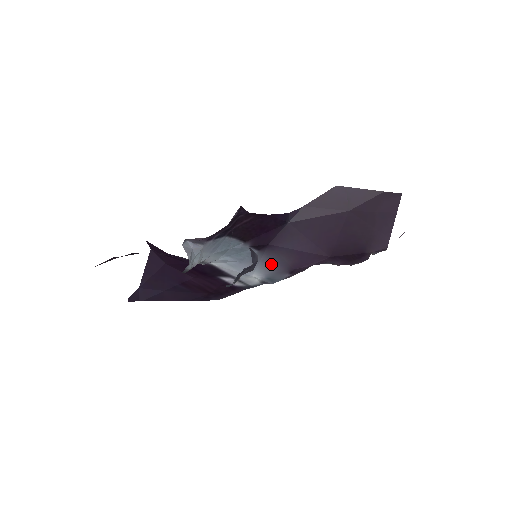
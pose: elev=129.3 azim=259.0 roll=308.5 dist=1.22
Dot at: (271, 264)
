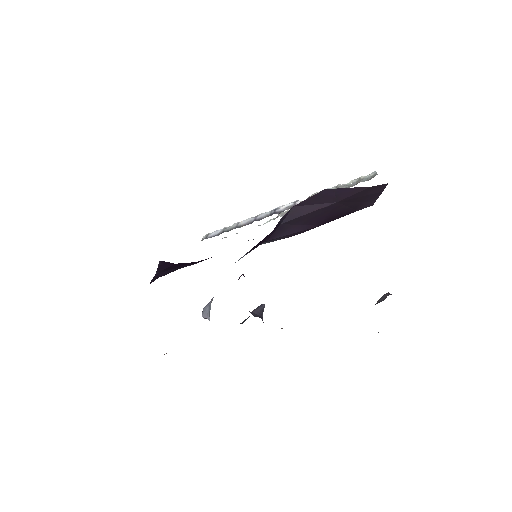
Dot at: (268, 242)
